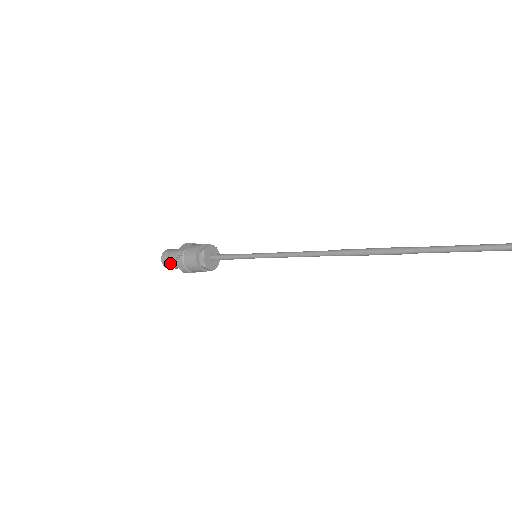
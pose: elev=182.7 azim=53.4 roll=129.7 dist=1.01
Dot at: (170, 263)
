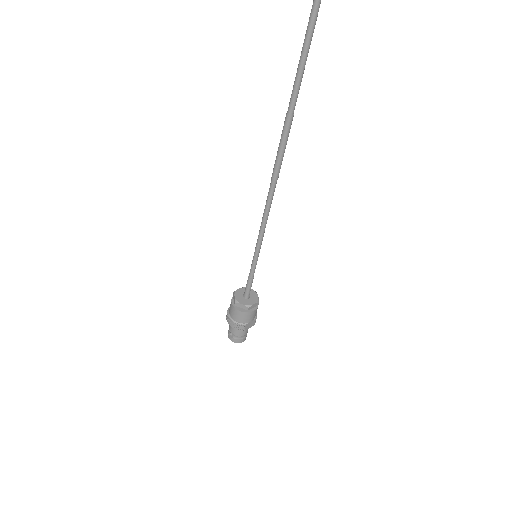
Dot at: (231, 331)
